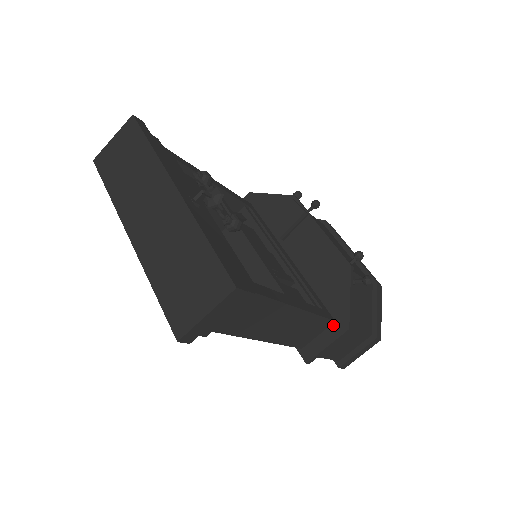
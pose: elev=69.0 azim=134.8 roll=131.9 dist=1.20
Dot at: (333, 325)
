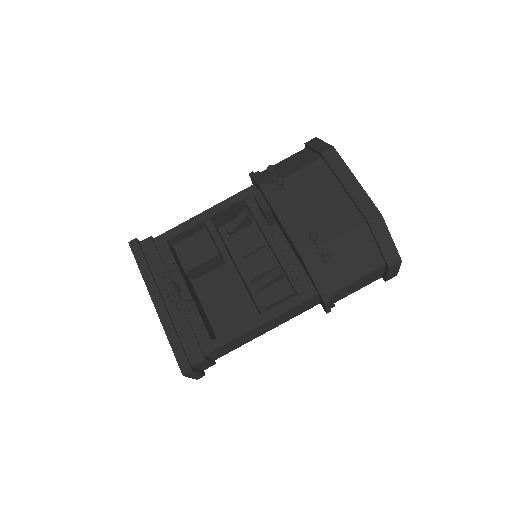
Dot at: (319, 296)
